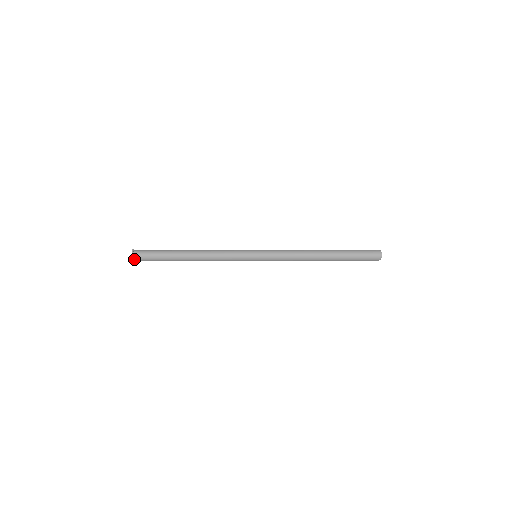
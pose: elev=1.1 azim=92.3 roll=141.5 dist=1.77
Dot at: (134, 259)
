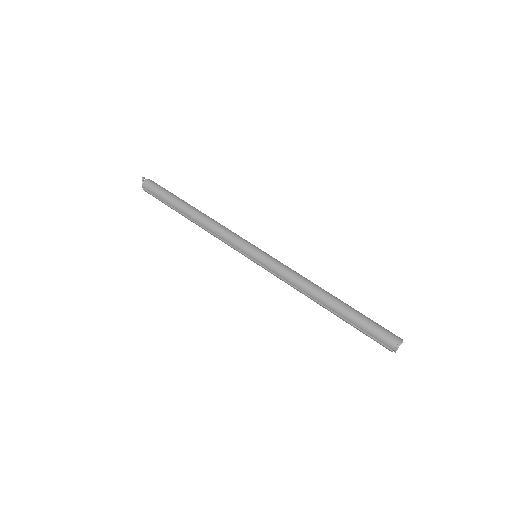
Dot at: occluded
